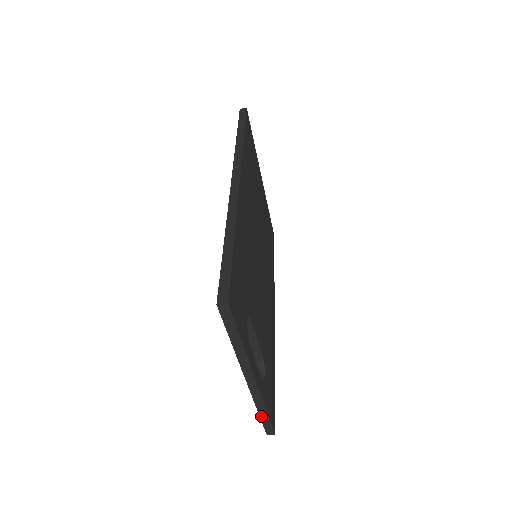
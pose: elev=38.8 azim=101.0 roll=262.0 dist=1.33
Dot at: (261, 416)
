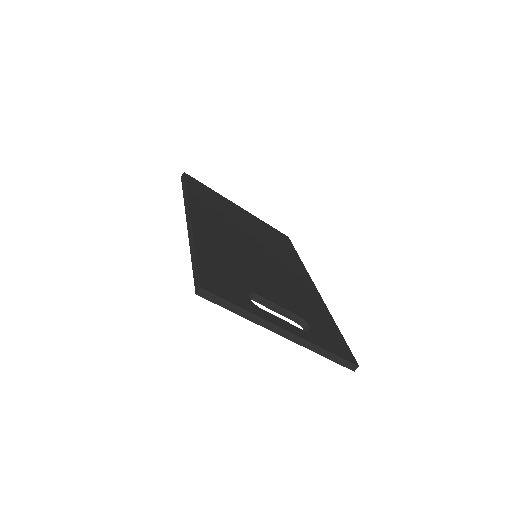
Dot at: (329, 358)
